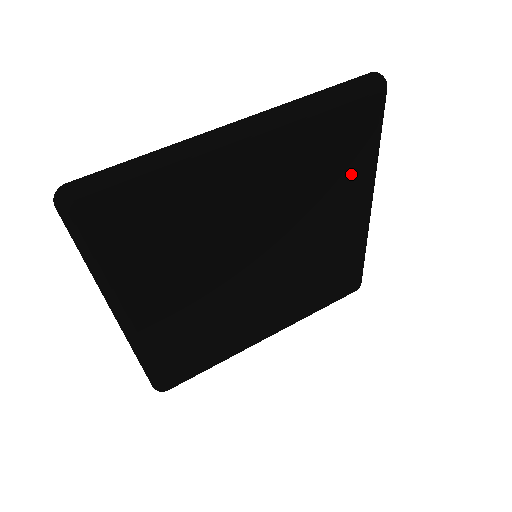
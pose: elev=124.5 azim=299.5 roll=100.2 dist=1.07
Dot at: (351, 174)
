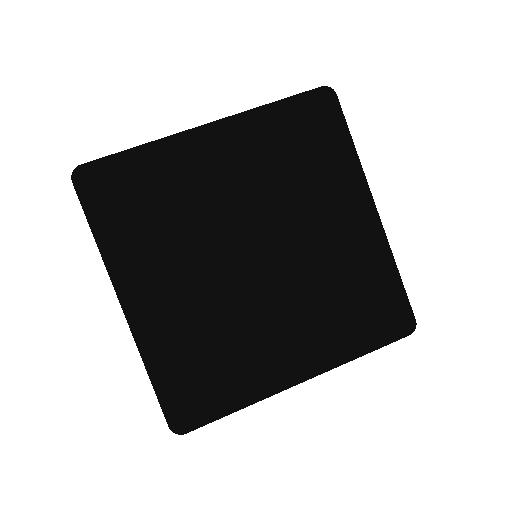
Dot at: (331, 169)
